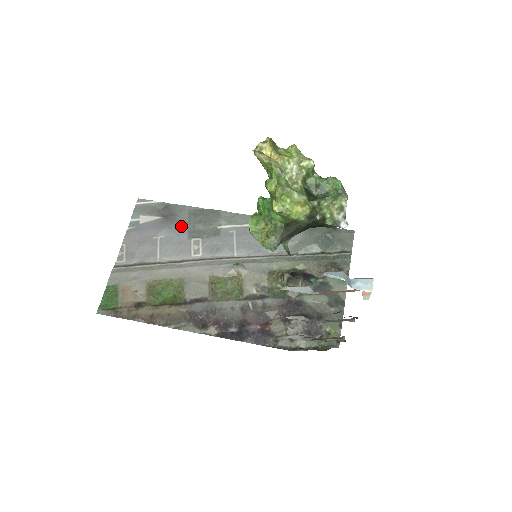
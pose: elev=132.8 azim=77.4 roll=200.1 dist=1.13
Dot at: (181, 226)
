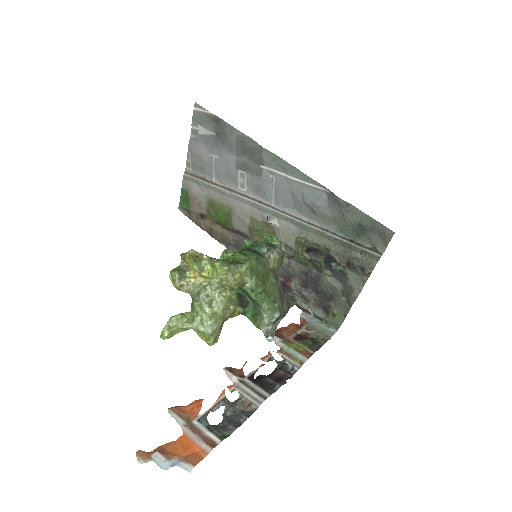
Dot at: (230, 151)
